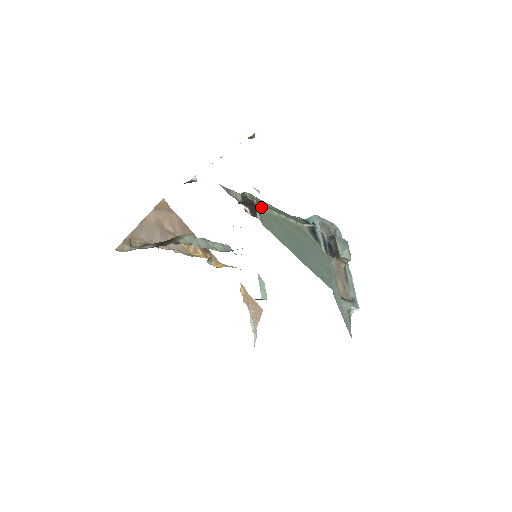
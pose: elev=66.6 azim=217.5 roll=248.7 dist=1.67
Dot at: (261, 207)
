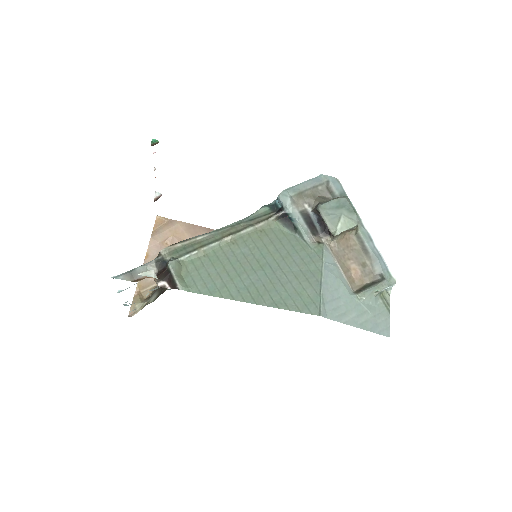
Dot at: (188, 257)
